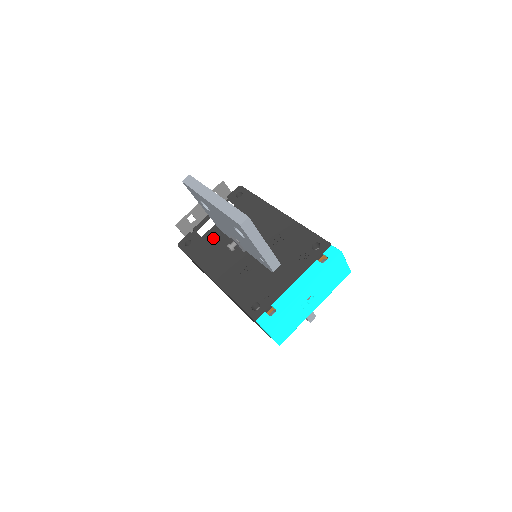
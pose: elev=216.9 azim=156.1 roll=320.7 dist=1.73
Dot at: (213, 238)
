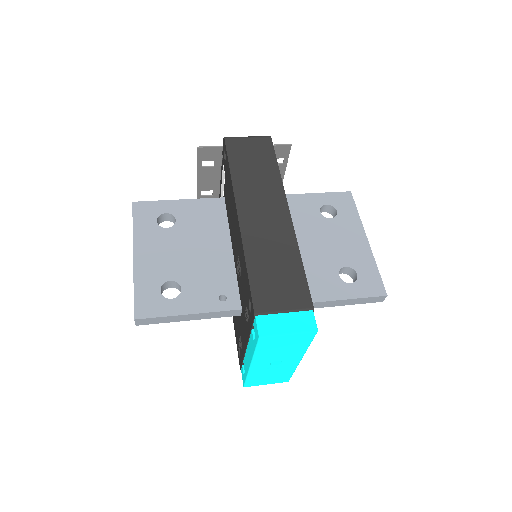
Dot at: occluded
